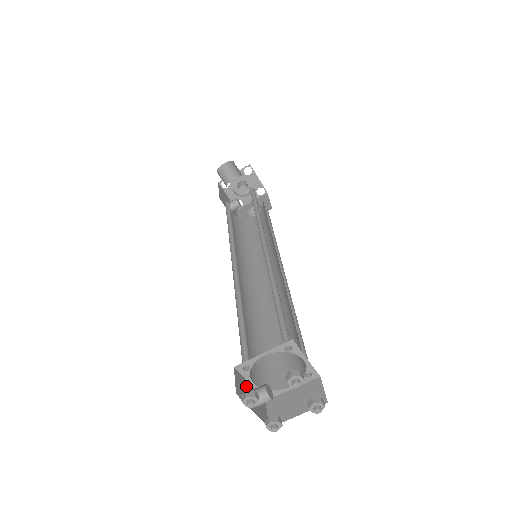
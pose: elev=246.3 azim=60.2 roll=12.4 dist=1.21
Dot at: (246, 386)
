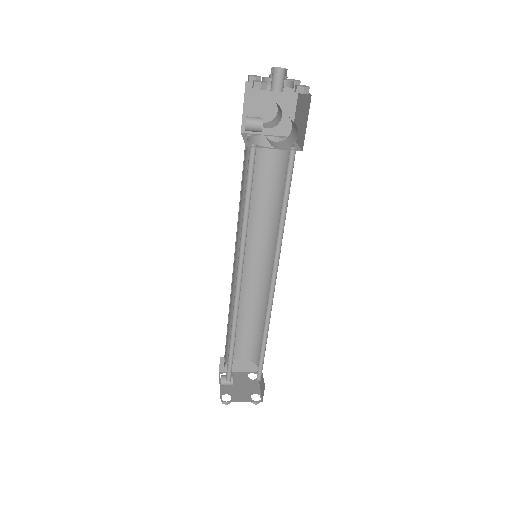
Dot at: (221, 380)
